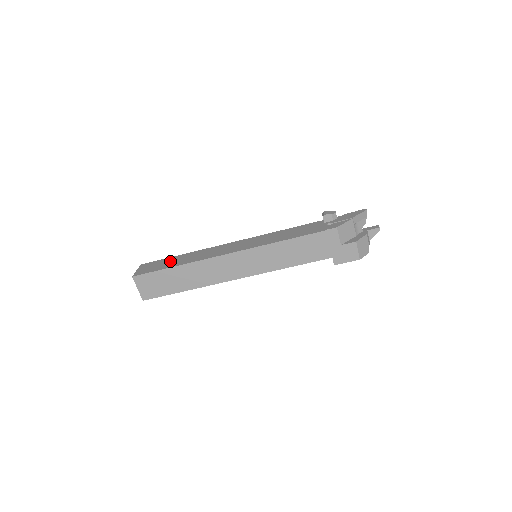
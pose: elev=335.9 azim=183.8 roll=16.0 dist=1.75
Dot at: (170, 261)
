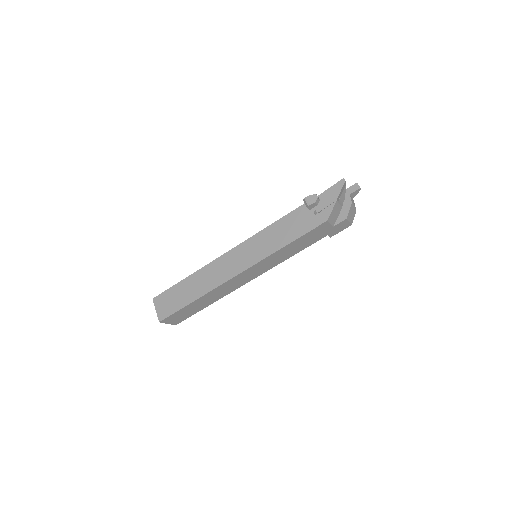
Dot at: (181, 292)
